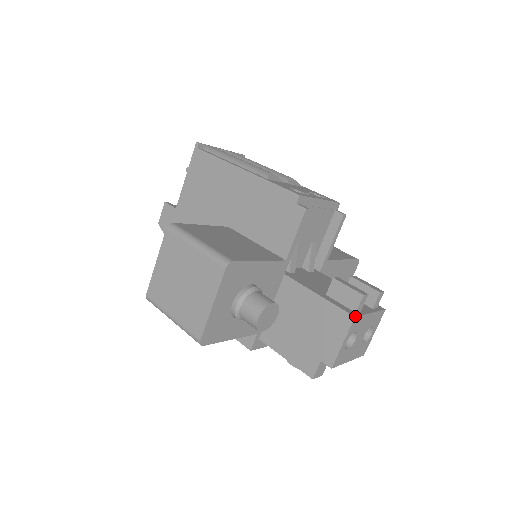
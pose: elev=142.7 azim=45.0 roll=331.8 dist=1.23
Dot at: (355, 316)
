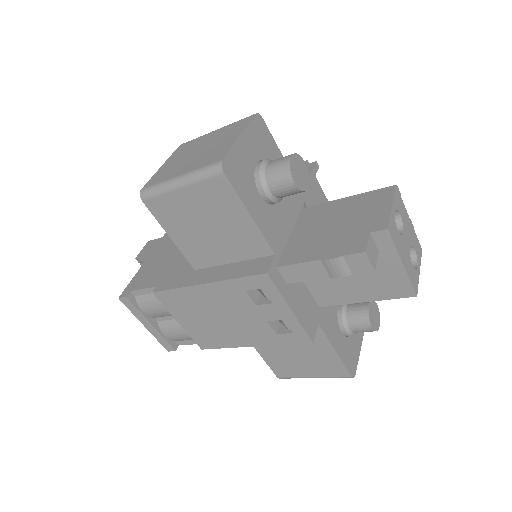
Dot at: (396, 186)
